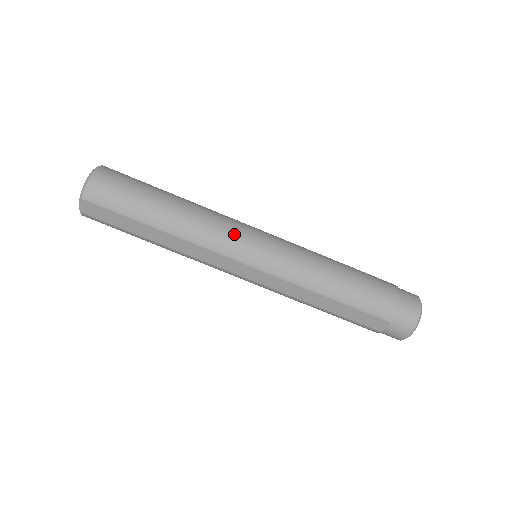
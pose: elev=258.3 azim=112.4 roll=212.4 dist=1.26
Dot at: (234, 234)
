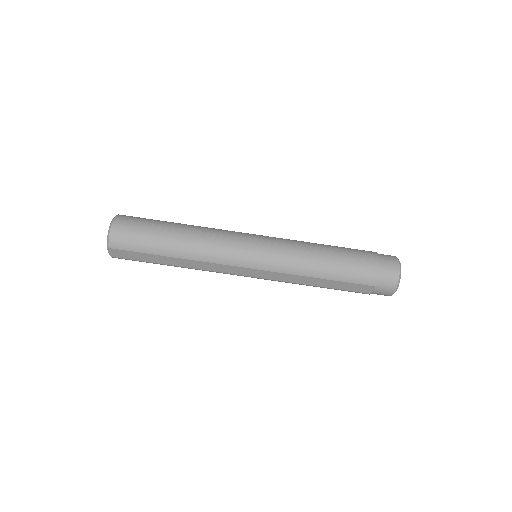
Dot at: (233, 246)
